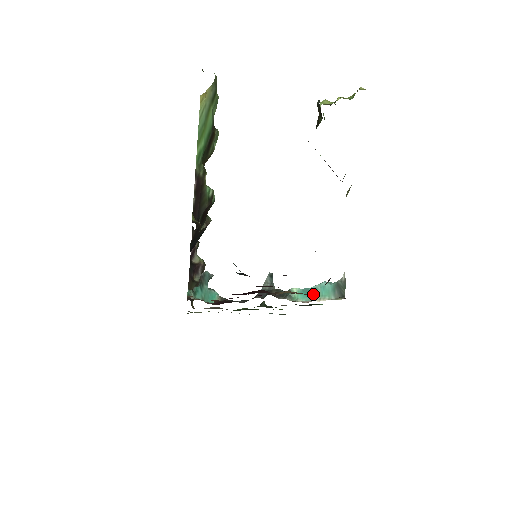
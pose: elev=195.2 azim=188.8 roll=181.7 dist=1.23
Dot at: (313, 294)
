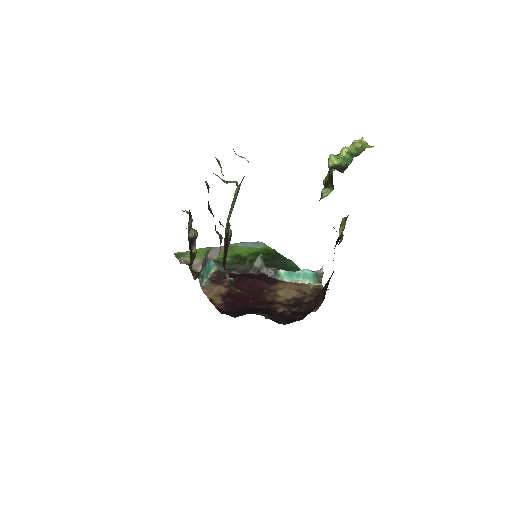
Dot at: (297, 277)
